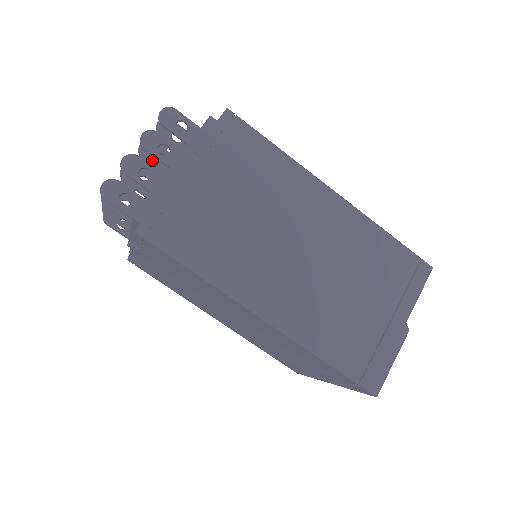
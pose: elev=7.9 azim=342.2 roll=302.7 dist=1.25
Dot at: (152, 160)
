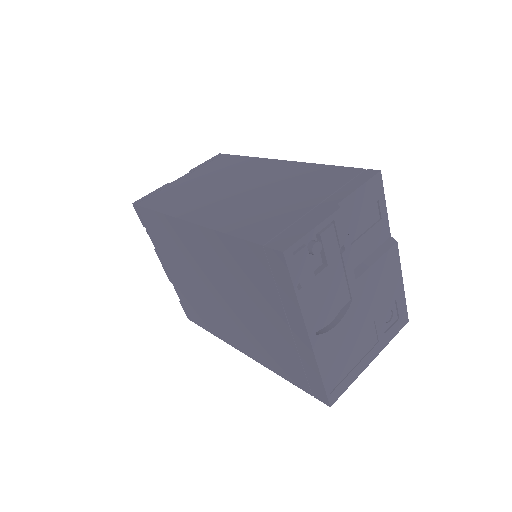
Dot at: occluded
